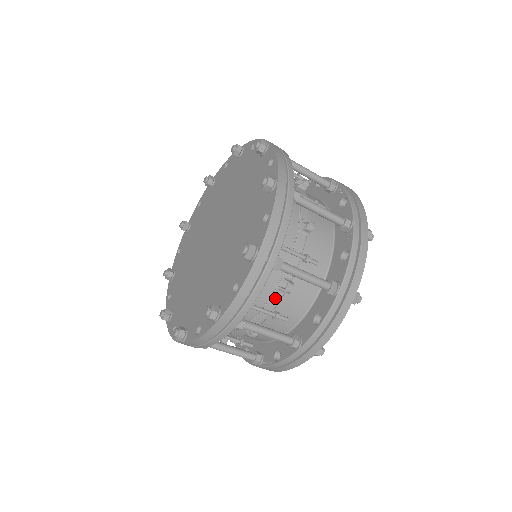
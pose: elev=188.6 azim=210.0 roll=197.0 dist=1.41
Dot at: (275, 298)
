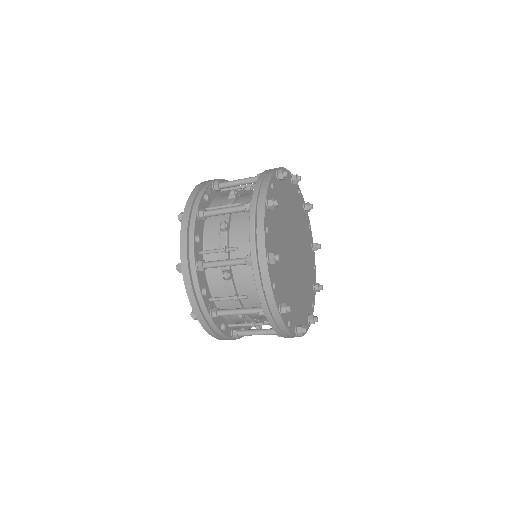
Dot at: (222, 240)
